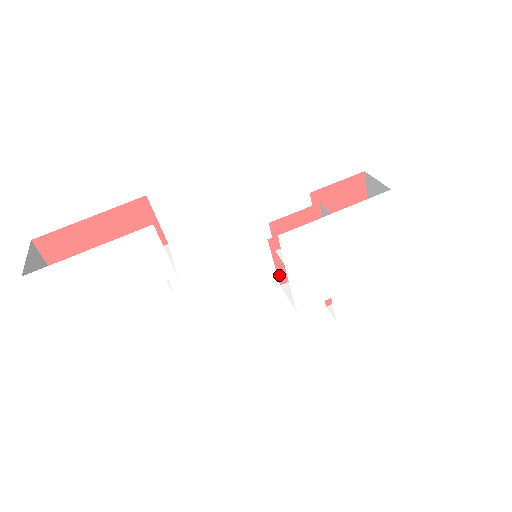
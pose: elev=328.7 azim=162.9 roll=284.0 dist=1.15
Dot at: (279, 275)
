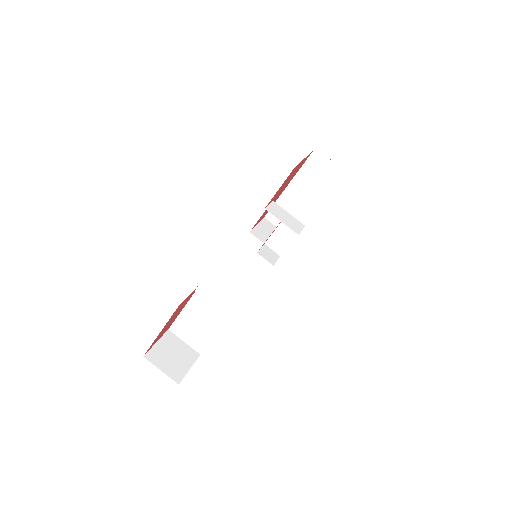
Dot at: (262, 219)
